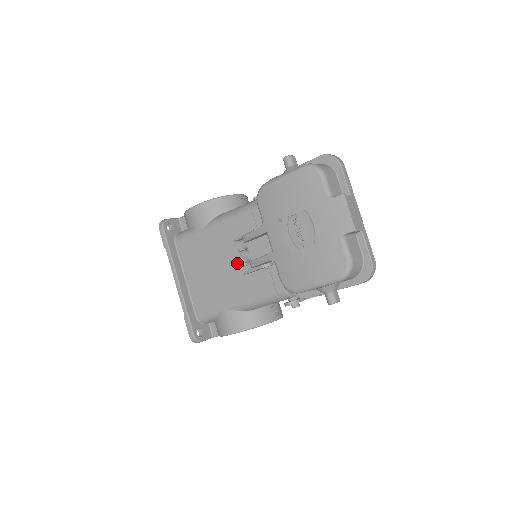
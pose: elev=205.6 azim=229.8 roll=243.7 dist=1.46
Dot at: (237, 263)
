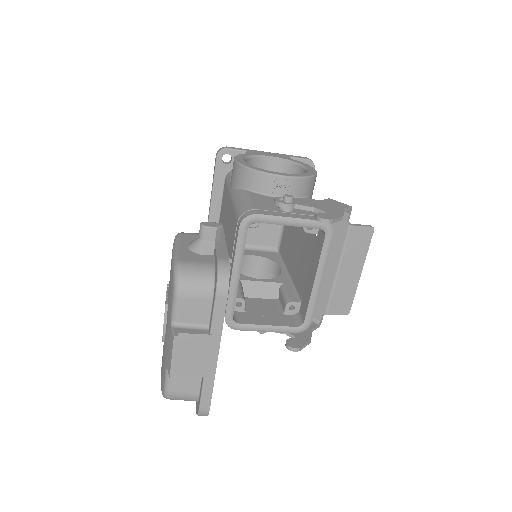
Dot at: occluded
